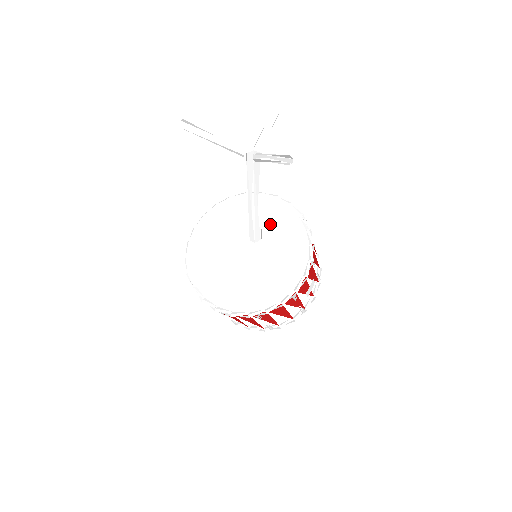
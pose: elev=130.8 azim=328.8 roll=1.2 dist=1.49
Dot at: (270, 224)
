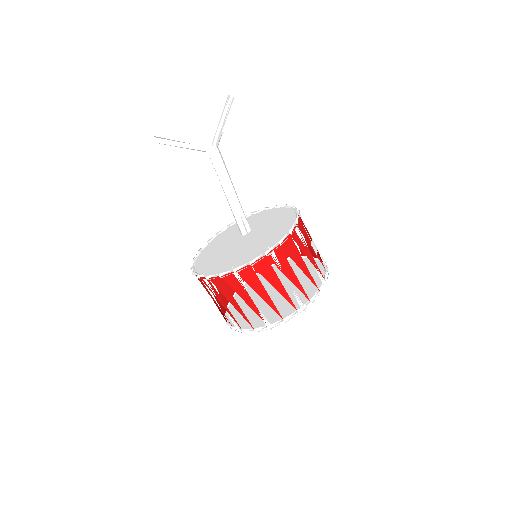
Dot at: (254, 222)
